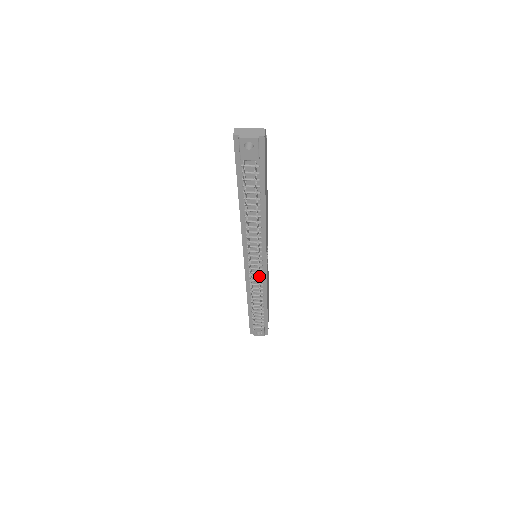
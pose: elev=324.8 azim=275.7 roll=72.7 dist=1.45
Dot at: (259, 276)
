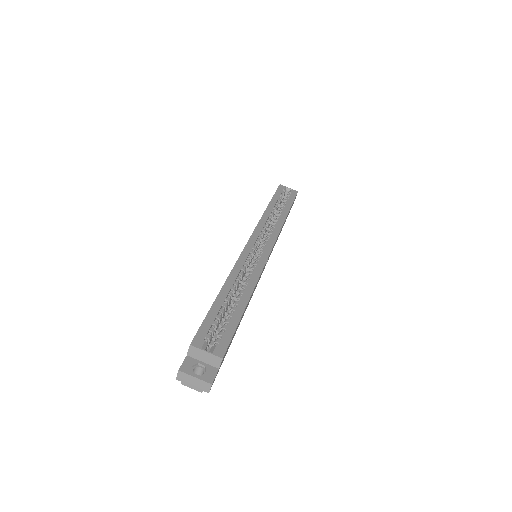
Dot at: occluded
